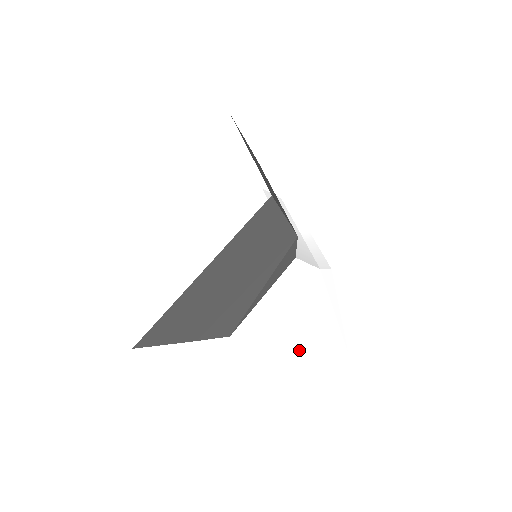
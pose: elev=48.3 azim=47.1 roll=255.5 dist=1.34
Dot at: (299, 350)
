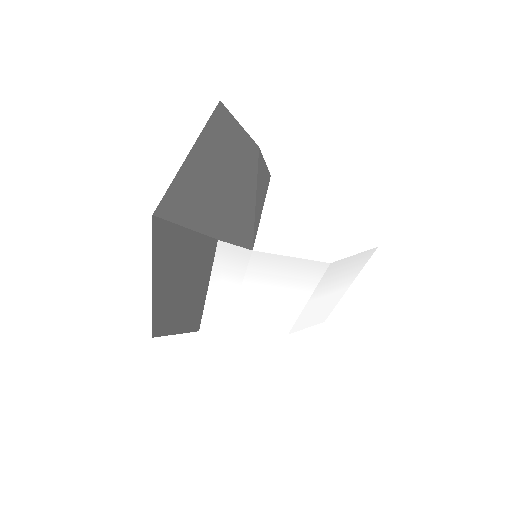
Dot at: (330, 255)
